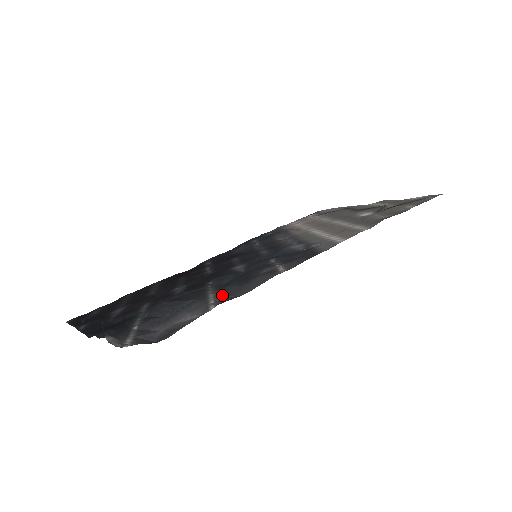
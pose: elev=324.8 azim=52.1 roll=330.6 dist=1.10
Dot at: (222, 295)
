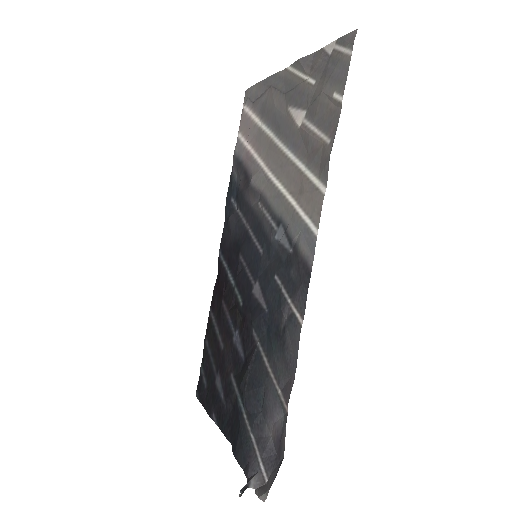
Dot at: (280, 378)
